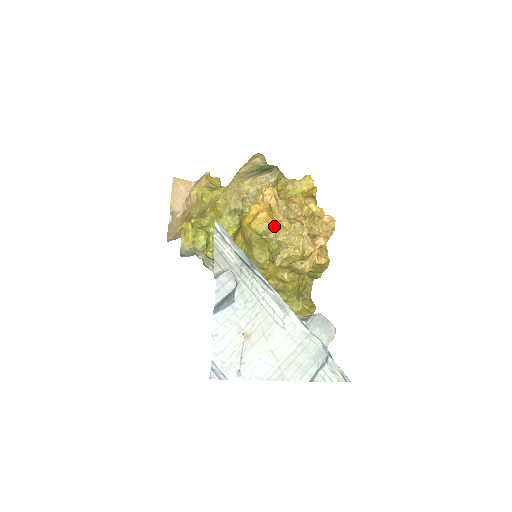
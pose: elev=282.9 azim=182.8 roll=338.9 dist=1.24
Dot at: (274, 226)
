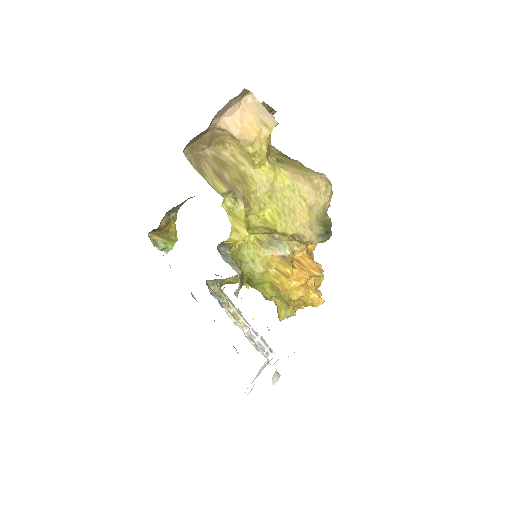
Dot at: (302, 302)
